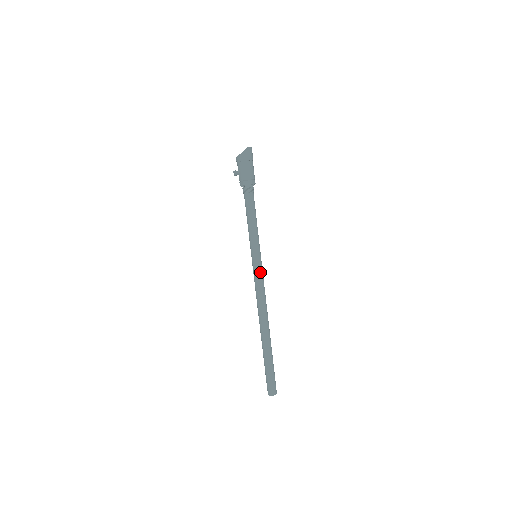
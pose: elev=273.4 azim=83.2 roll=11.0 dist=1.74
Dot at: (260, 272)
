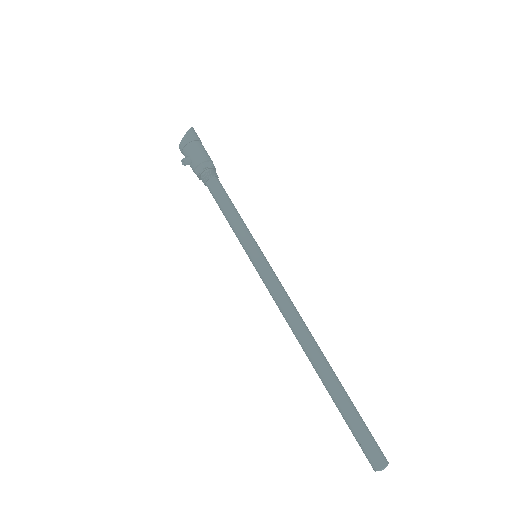
Dot at: (273, 272)
